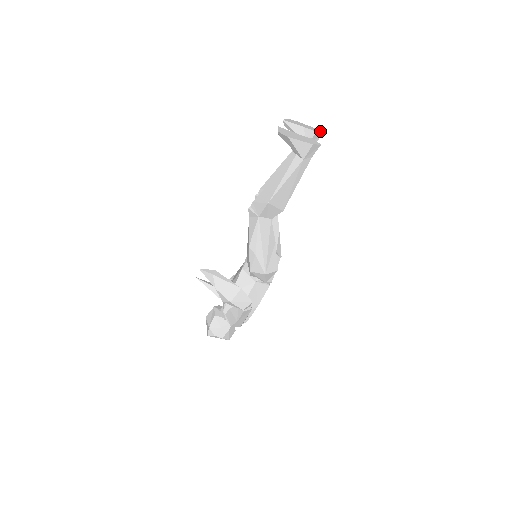
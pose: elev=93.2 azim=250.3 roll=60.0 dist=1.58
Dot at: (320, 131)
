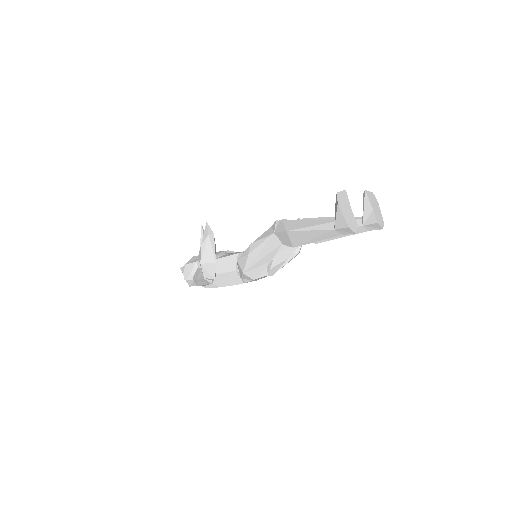
Dot at: (382, 226)
